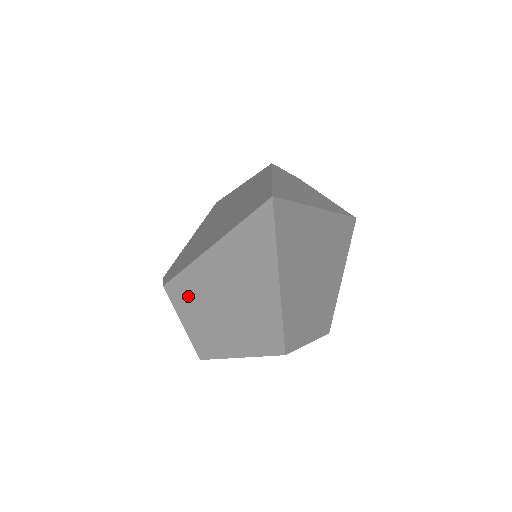
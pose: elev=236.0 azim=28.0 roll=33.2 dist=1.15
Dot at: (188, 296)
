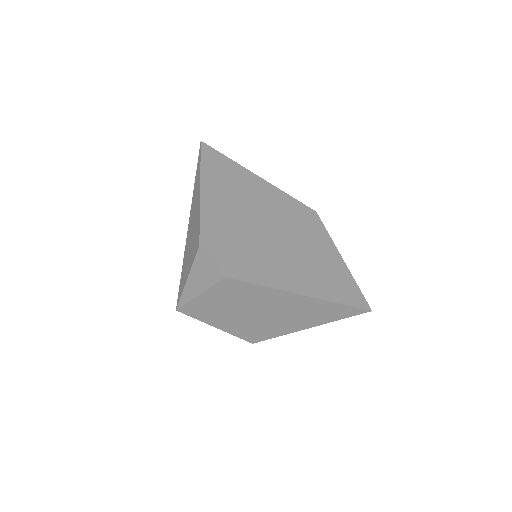
Dot at: (237, 292)
